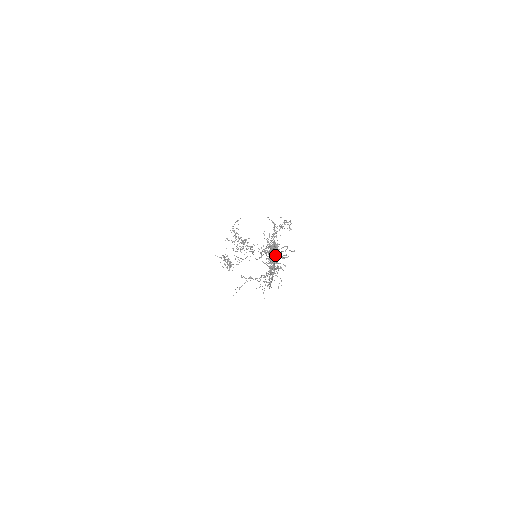
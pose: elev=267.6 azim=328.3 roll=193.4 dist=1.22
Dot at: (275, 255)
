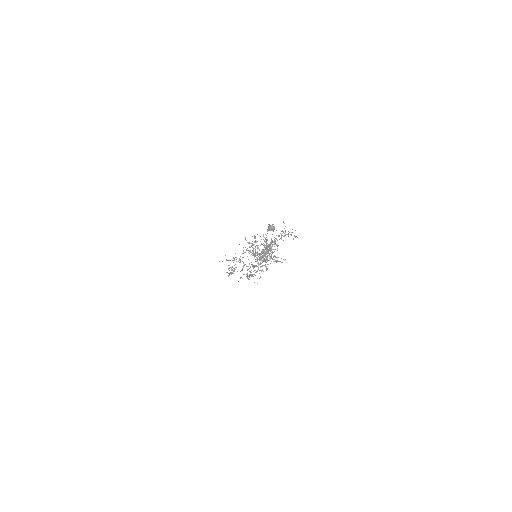
Dot at: (269, 256)
